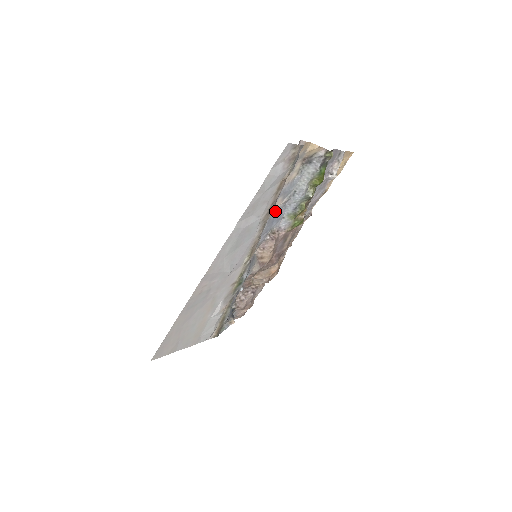
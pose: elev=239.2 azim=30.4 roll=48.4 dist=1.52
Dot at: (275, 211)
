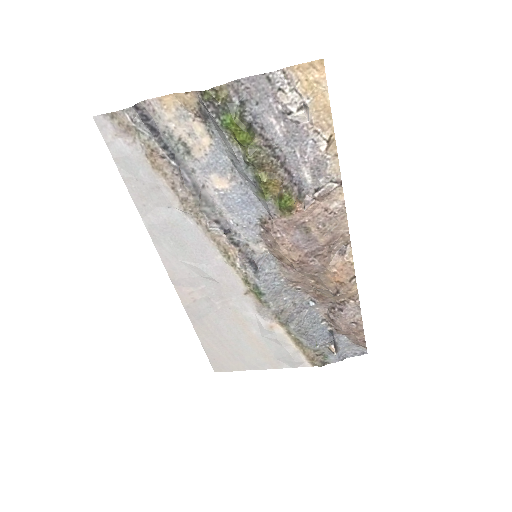
Dot at: (228, 193)
